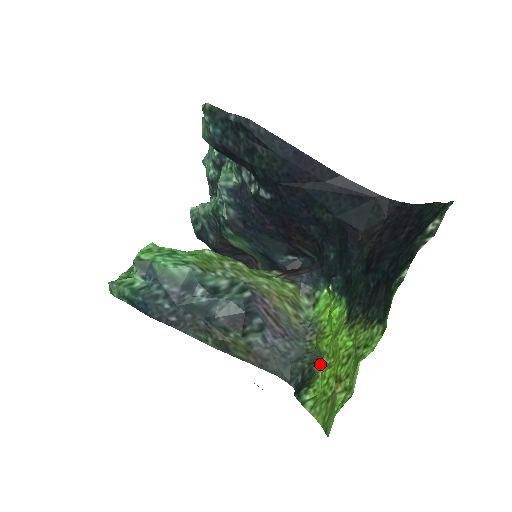
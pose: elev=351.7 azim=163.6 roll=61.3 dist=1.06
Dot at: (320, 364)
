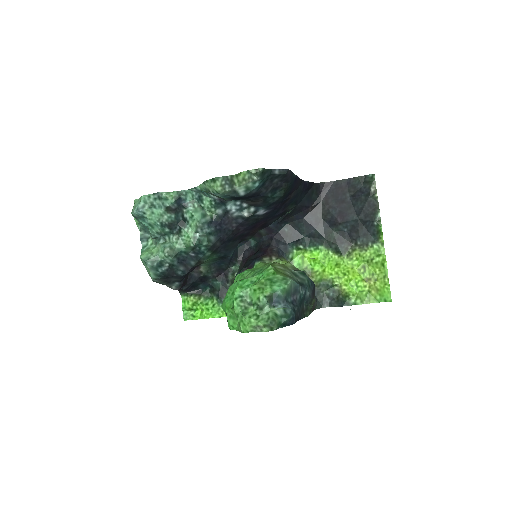
Dot at: (336, 285)
